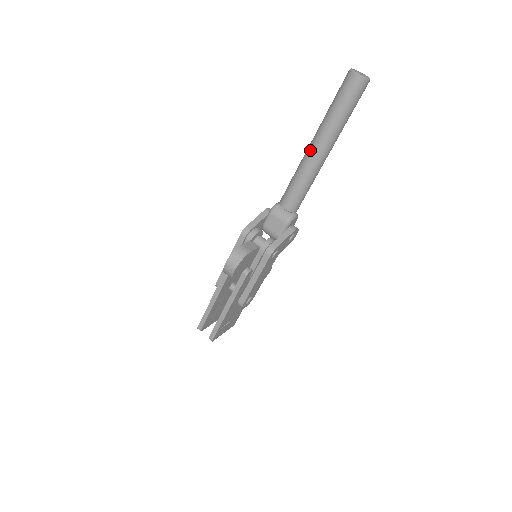
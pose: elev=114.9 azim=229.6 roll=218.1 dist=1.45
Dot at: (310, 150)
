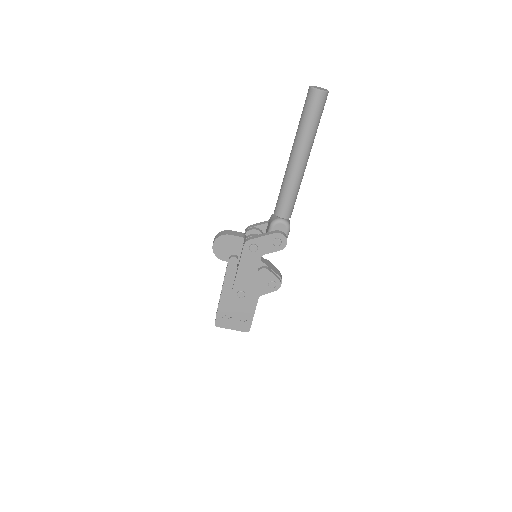
Dot at: occluded
